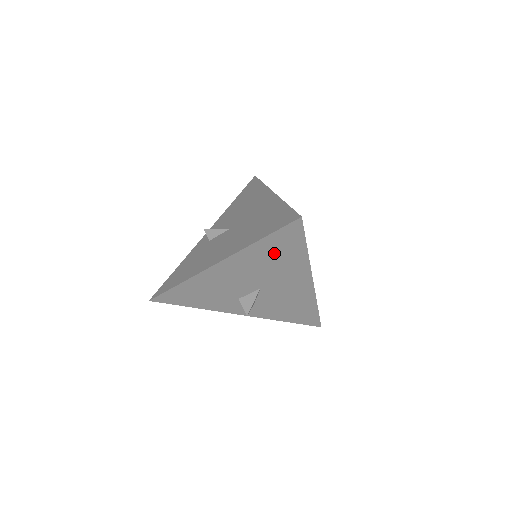
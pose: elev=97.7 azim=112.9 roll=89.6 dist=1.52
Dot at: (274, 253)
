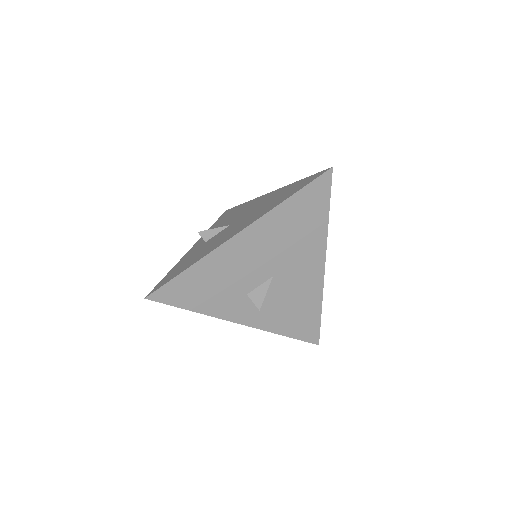
Dot at: (298, 218)
